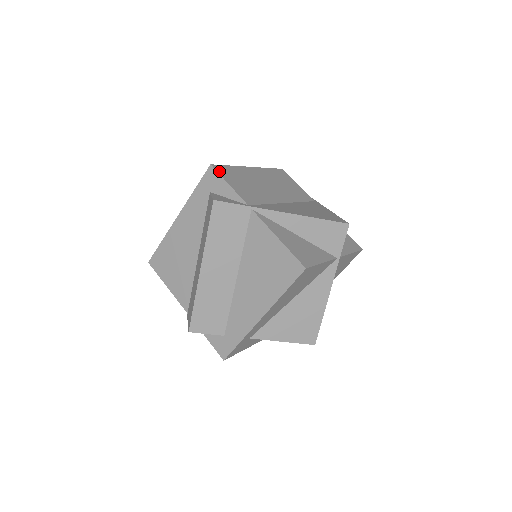
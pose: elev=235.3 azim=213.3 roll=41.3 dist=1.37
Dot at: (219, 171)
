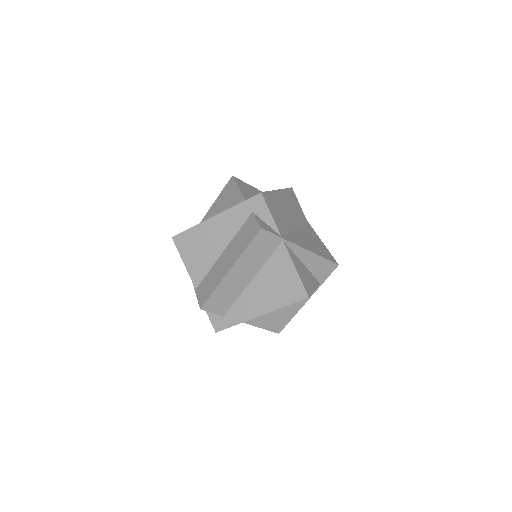
Dot at: (266, 199)
